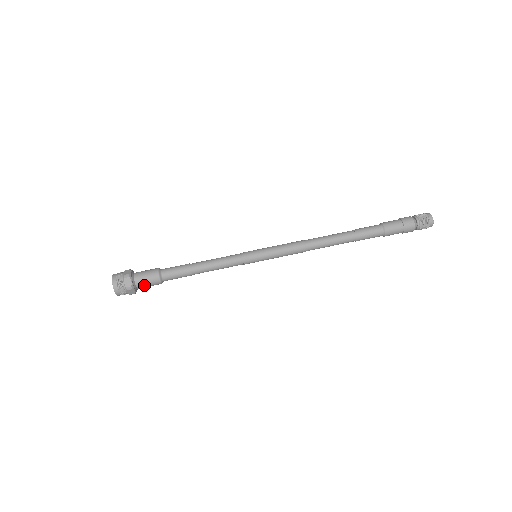
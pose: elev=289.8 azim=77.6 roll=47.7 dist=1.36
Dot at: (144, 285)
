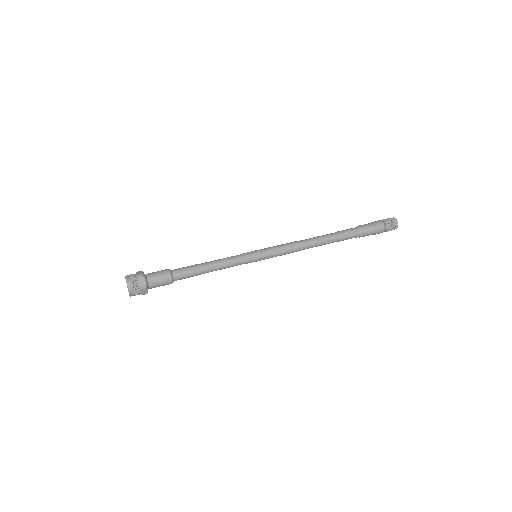
Dot at: (156, 285)
